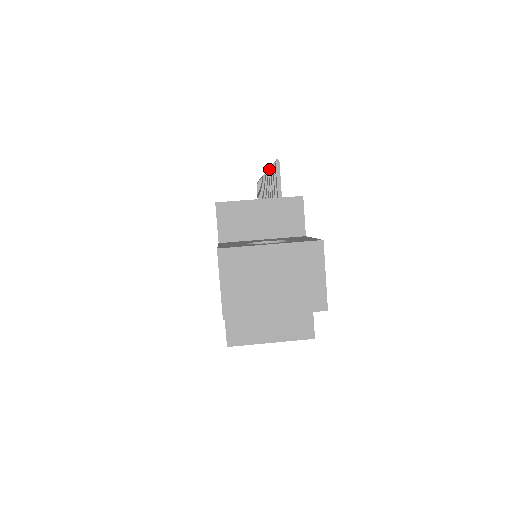
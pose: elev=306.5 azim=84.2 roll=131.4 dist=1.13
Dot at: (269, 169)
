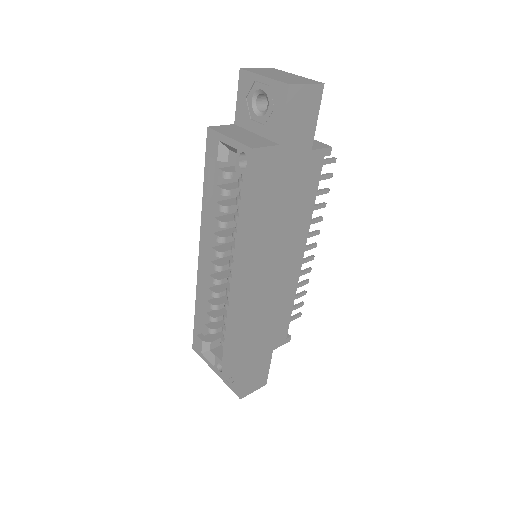
Dot at: occluded
